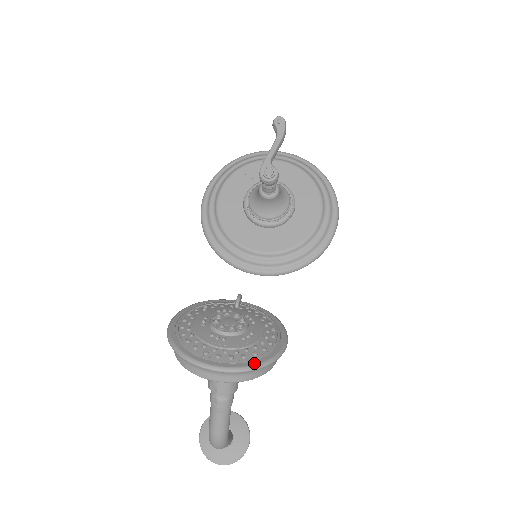
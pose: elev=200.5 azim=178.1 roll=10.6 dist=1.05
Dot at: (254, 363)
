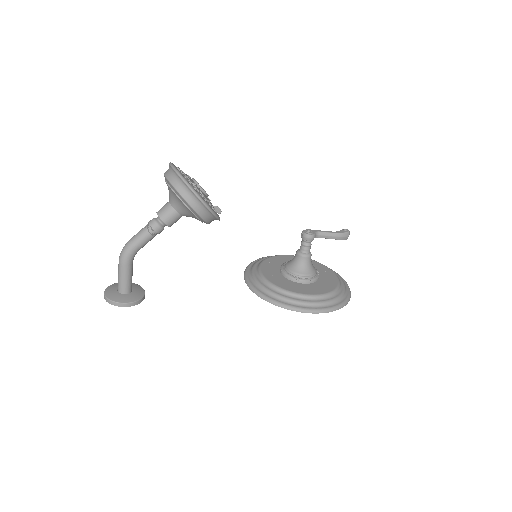
Dot at: (185, 178)
